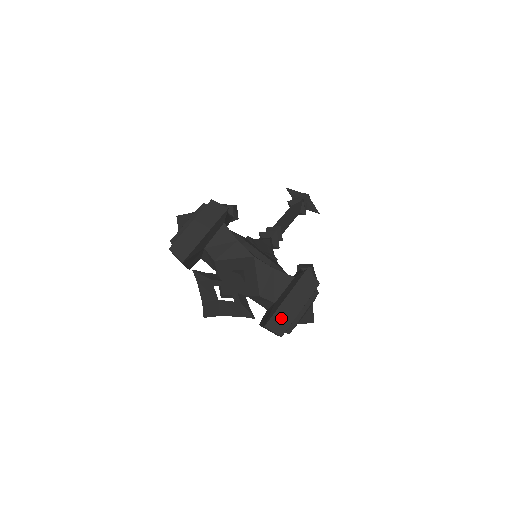
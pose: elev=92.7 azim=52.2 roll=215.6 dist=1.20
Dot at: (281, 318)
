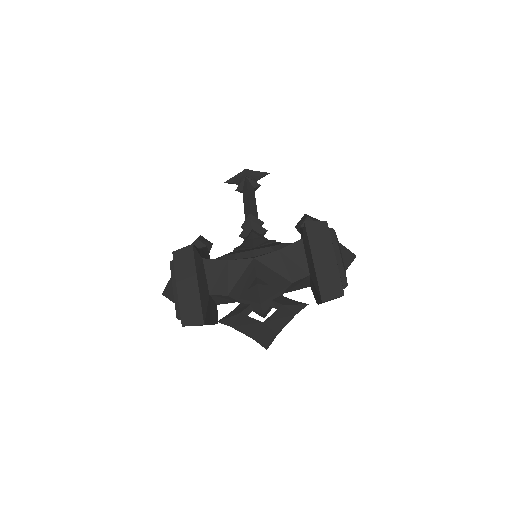
Dot at: (327, 281)
